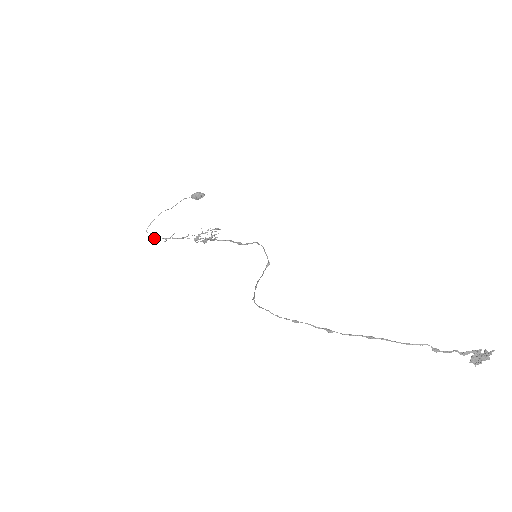
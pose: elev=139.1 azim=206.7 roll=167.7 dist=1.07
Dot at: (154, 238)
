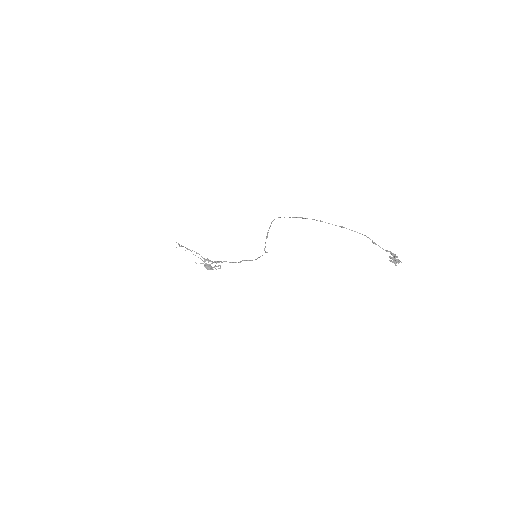
Dot at: (180, 246)
